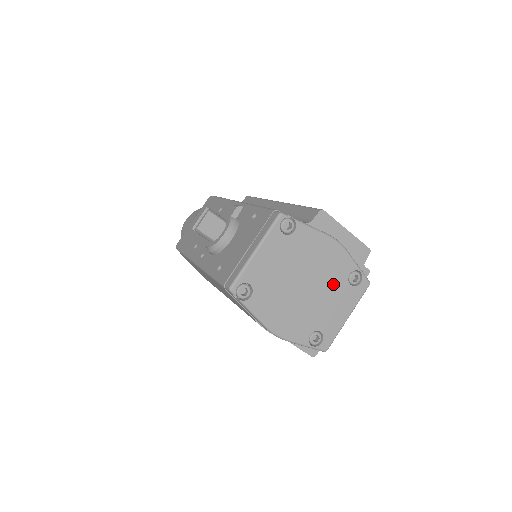
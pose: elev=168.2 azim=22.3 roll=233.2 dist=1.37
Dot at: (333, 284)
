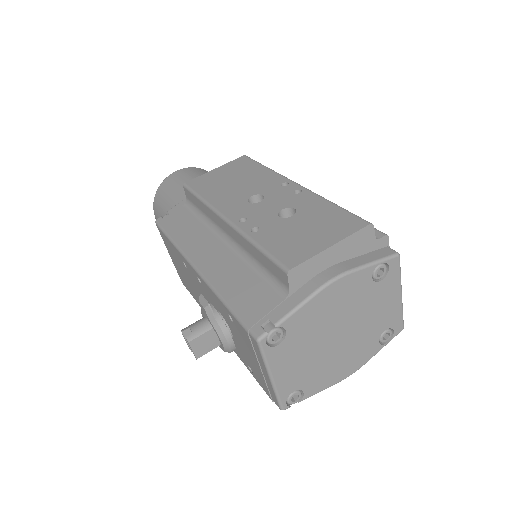
Dot at: (363, 302)
